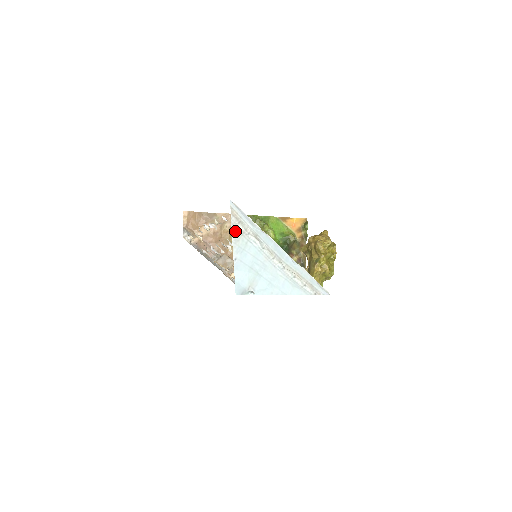
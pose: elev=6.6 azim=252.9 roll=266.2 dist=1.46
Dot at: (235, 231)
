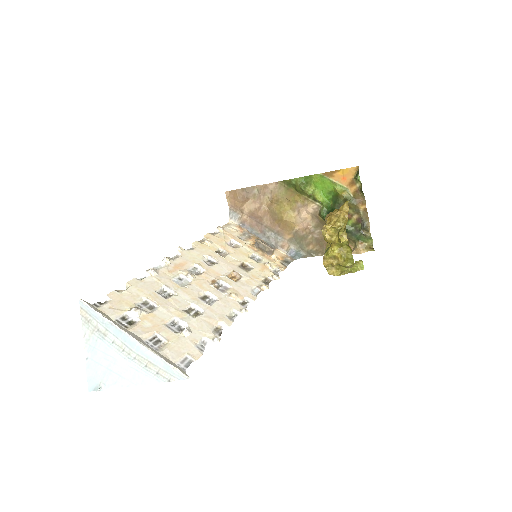
Dot at: (86, 331)
